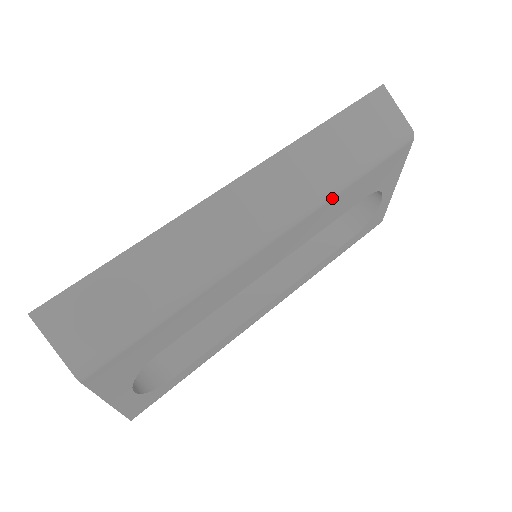
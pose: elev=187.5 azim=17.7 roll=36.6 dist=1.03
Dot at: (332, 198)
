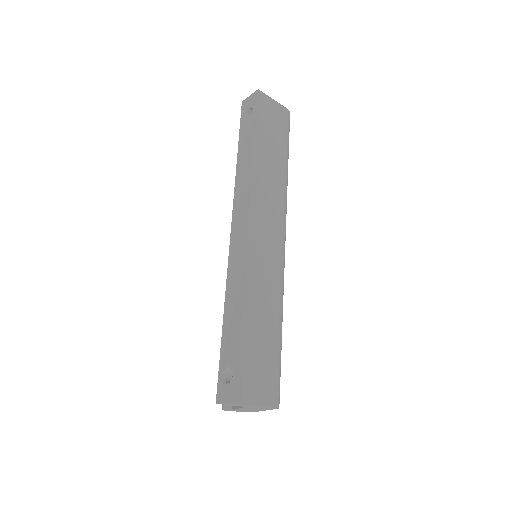
Dot at: occluded
